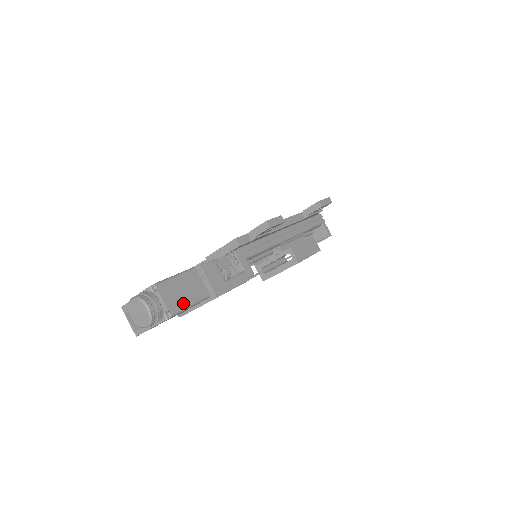
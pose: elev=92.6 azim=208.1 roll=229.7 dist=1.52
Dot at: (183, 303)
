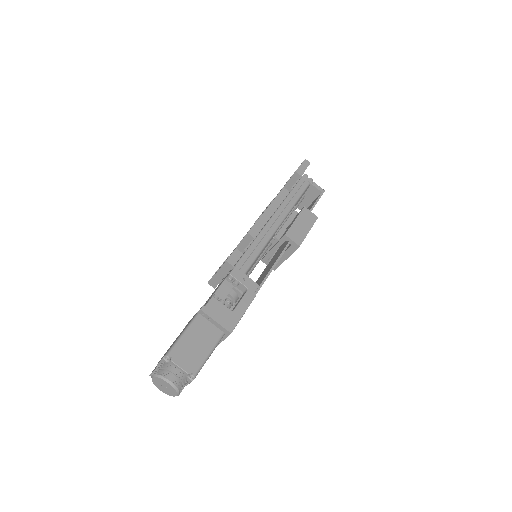
Dot at: (201, 357)
